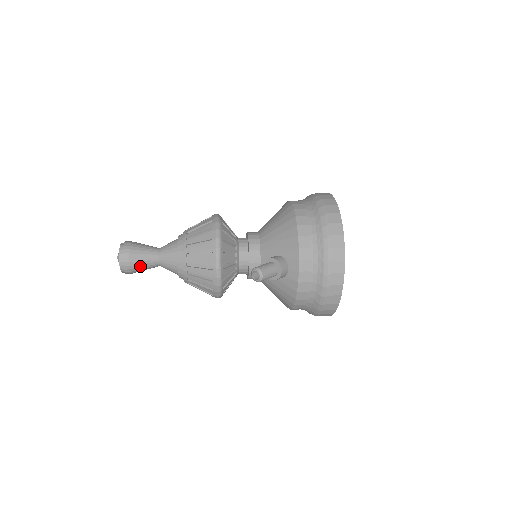
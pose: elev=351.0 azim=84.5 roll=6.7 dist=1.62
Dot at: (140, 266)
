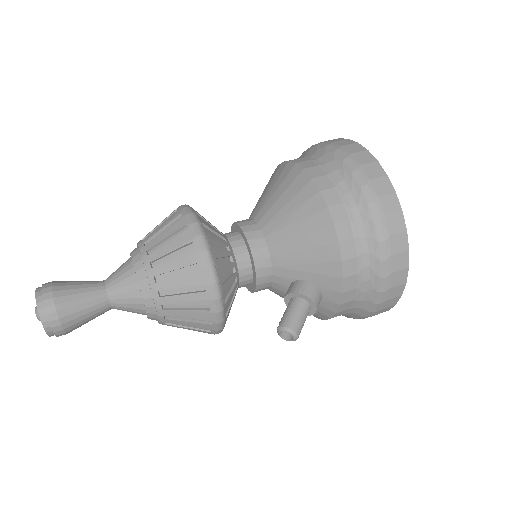
Dot at: (82, 324)
